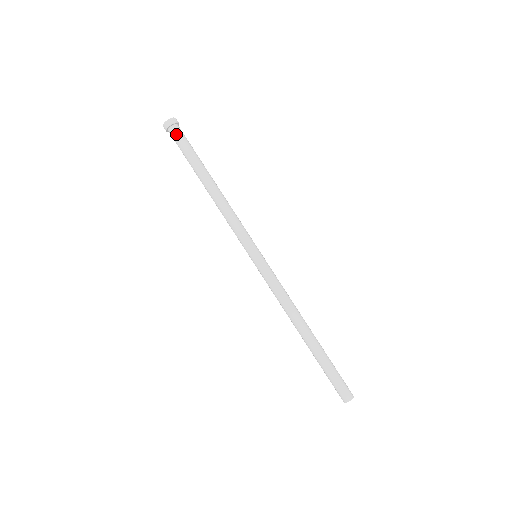
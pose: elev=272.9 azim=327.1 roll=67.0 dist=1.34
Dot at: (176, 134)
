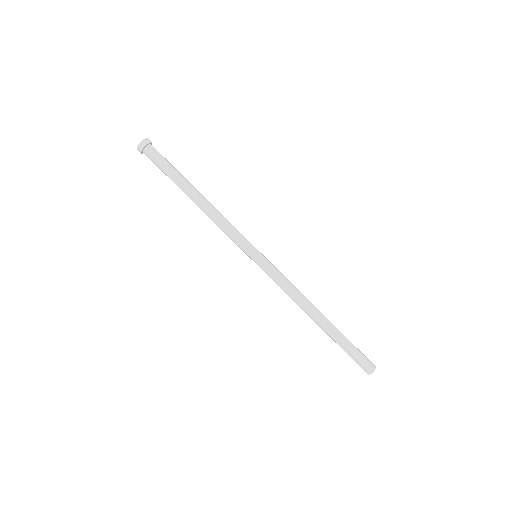
Dot at: (150, 157)
